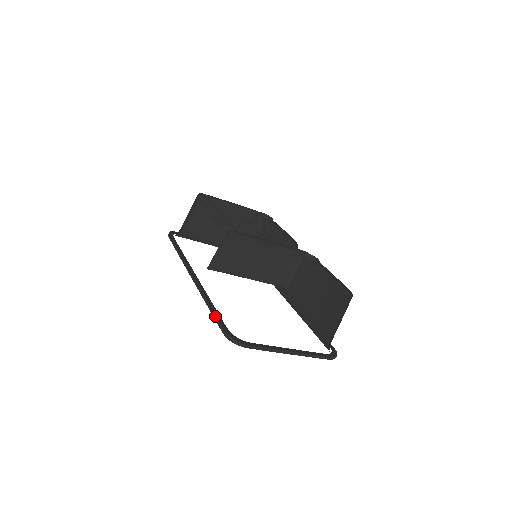
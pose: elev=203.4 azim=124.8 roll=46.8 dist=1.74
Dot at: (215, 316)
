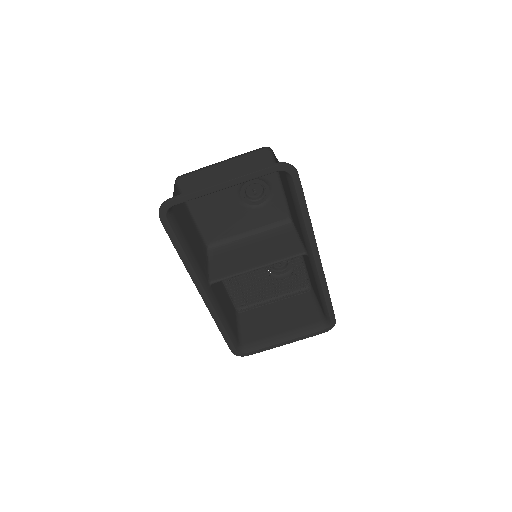
Dot at: (170, 238)
